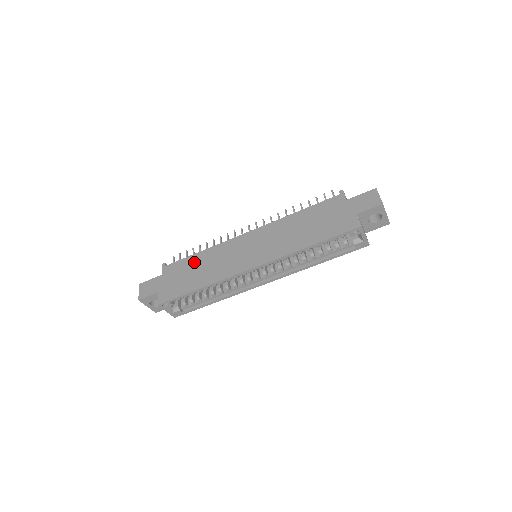
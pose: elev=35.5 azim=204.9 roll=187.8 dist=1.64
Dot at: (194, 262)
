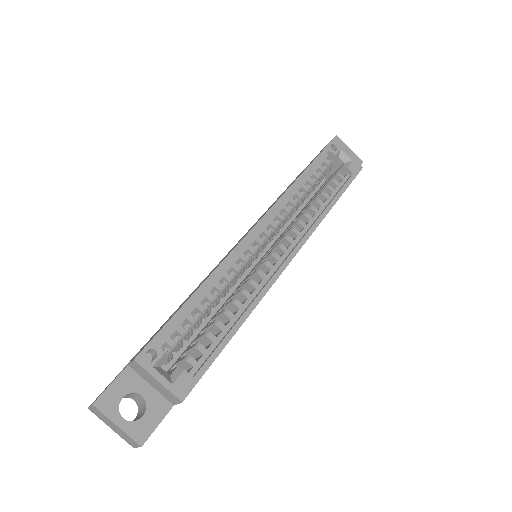
Dot at: (174, 312)
